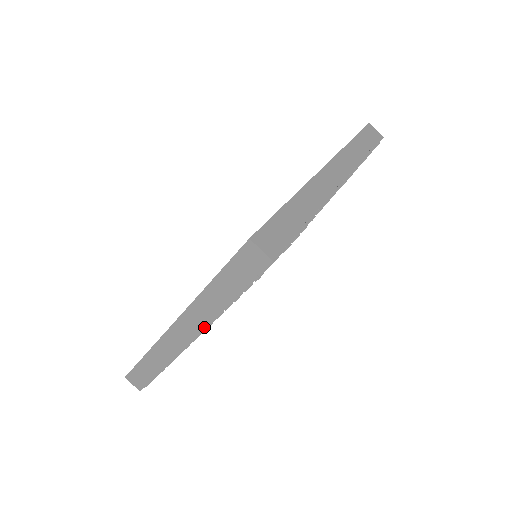
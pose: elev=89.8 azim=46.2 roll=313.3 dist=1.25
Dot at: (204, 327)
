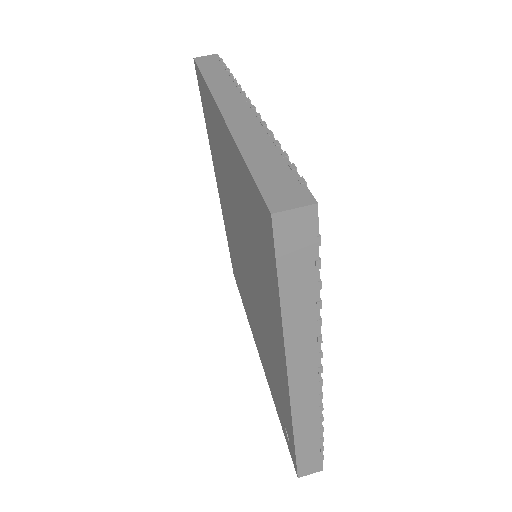
Dot at: (318, 348)
